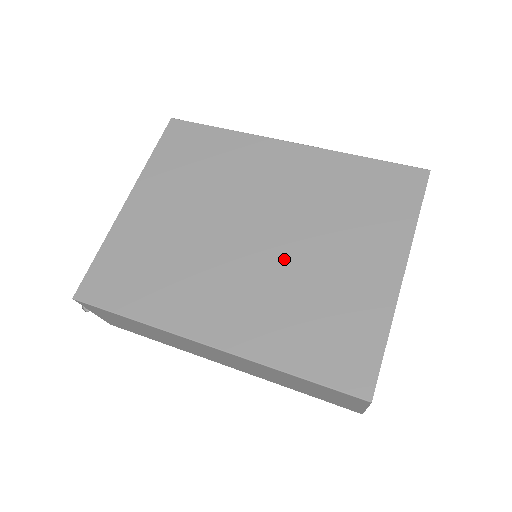
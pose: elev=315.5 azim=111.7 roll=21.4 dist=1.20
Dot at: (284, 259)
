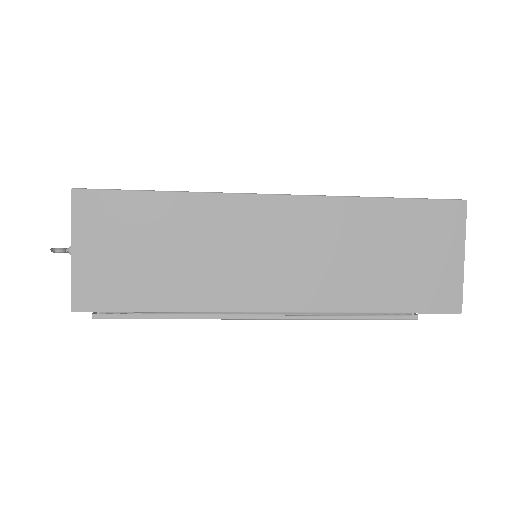
Dot at: occluded
